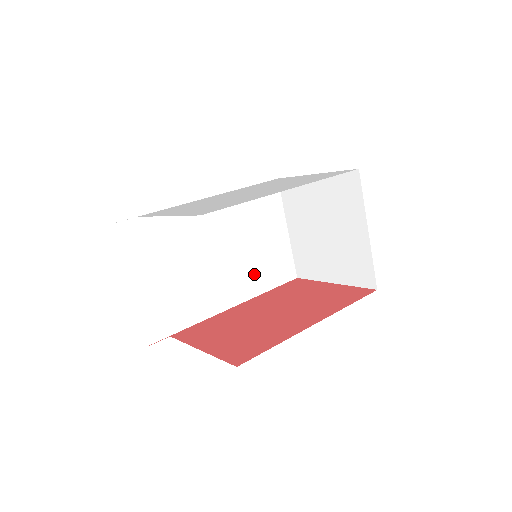
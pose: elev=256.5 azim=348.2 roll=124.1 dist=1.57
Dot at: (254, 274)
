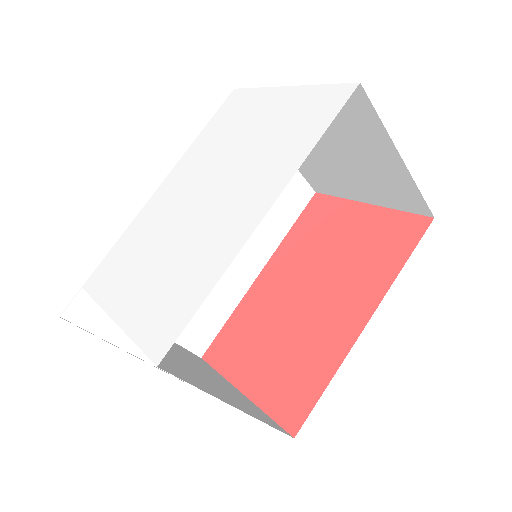
Dot at: (261, 230)
